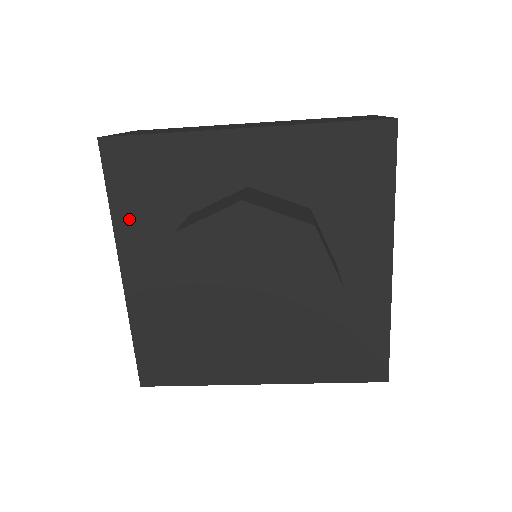
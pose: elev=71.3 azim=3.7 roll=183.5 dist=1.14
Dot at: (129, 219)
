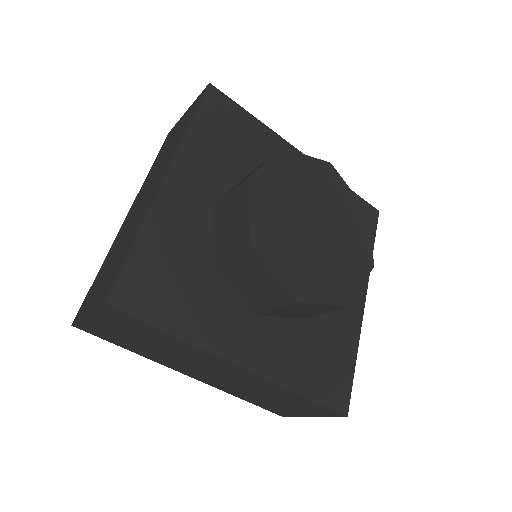
Dot at: (200, 143)
